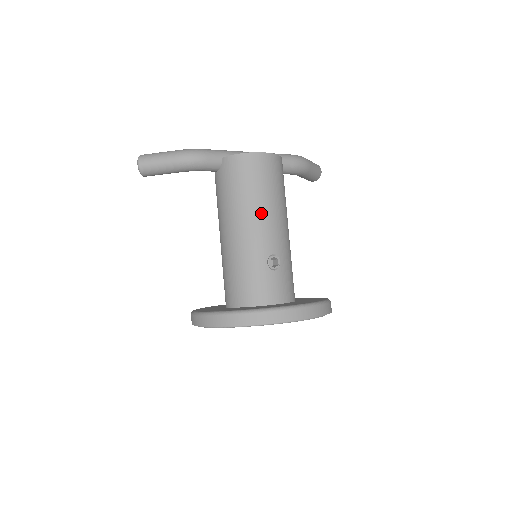
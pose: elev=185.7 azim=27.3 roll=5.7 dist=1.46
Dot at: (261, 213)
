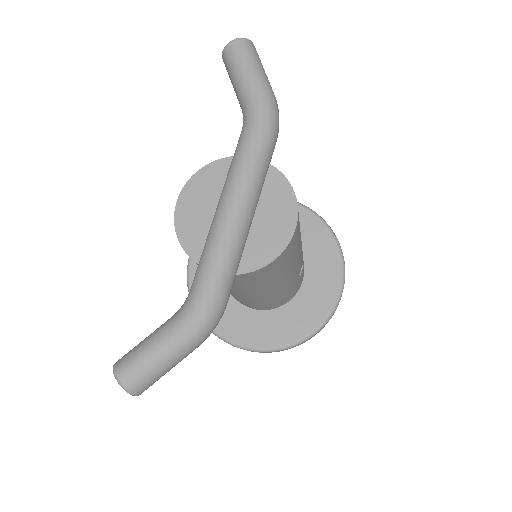
Dot at: (294, 267)
